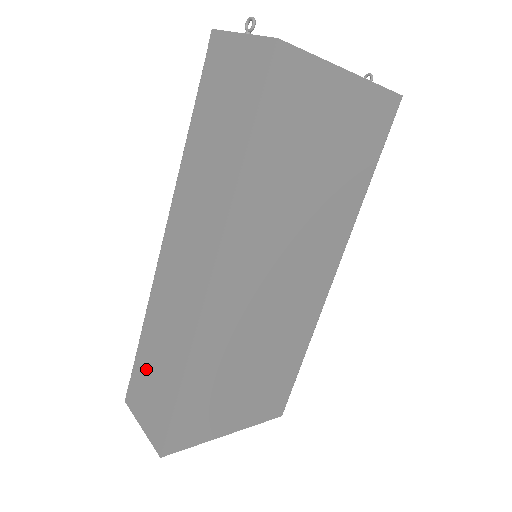
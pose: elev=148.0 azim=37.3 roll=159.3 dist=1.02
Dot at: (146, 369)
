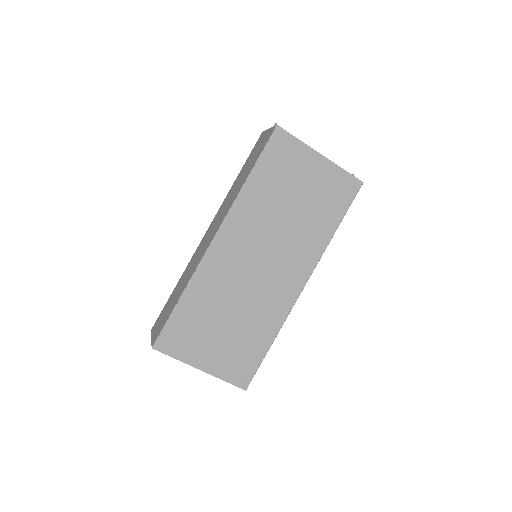
Dot at: (169, 302)
